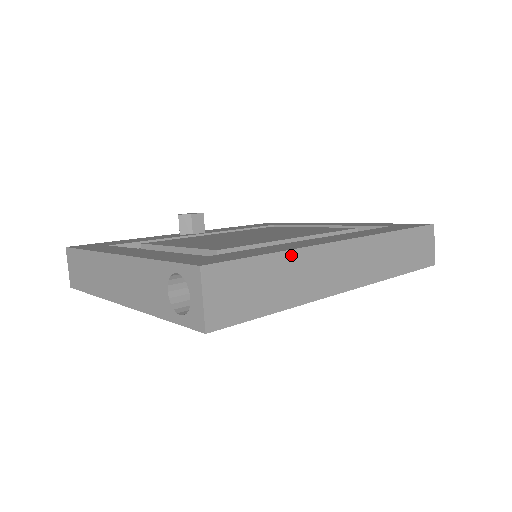
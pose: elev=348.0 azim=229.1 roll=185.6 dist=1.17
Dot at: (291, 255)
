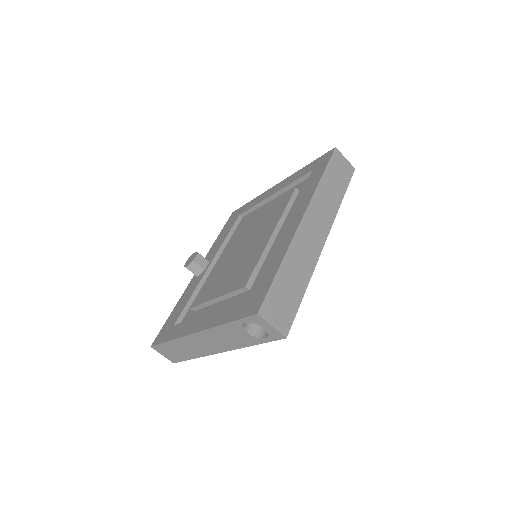
Dot at: (286, 259)
